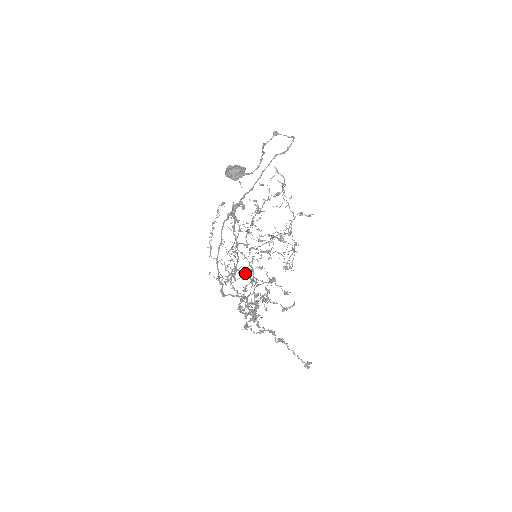
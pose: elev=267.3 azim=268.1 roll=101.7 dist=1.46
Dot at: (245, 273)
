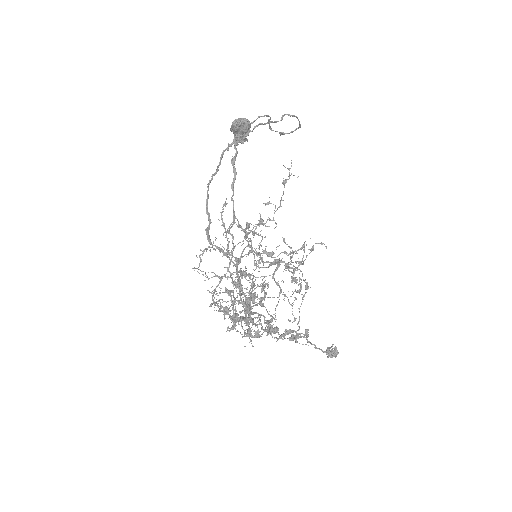
Dot at: (240, 282)
